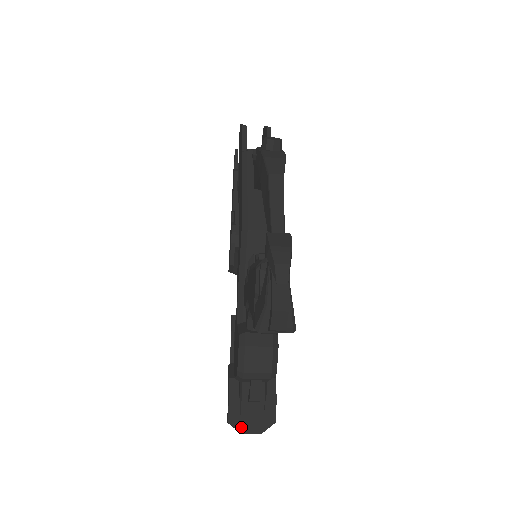
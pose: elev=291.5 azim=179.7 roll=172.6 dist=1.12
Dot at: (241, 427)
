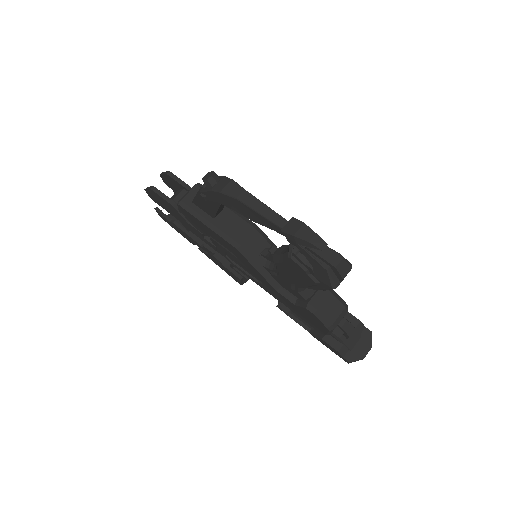
Dot at: (359, 356)
